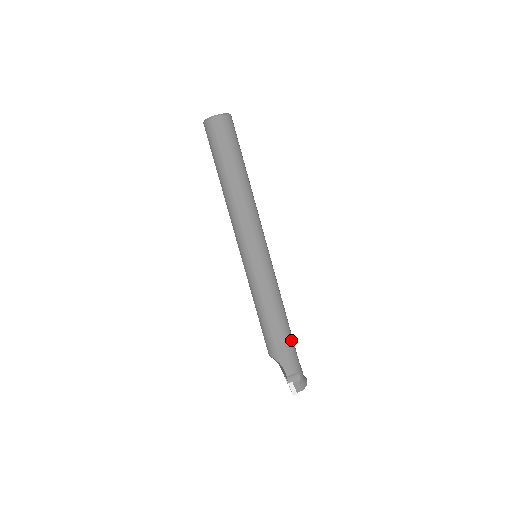
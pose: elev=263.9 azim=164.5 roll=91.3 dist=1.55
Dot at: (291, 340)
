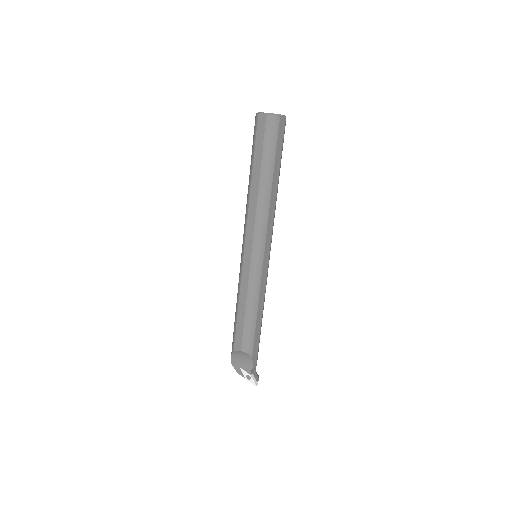
Dot at: occluded
